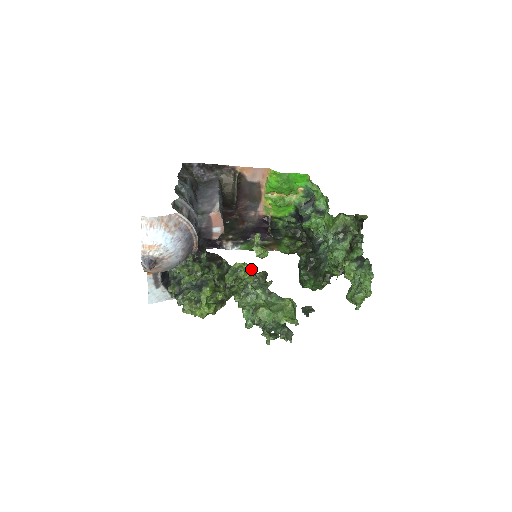
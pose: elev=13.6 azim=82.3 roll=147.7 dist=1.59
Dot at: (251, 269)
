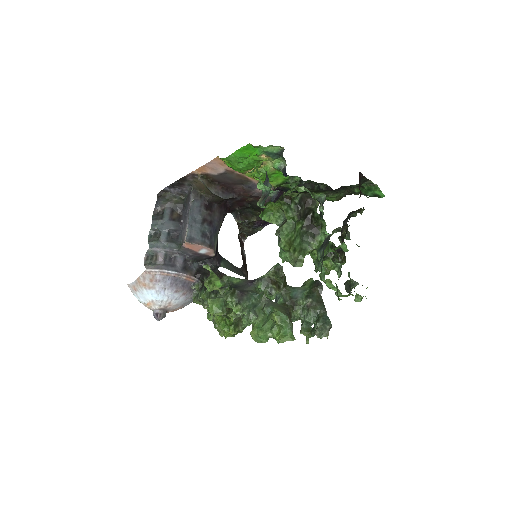
Dot at: (222, 298)
